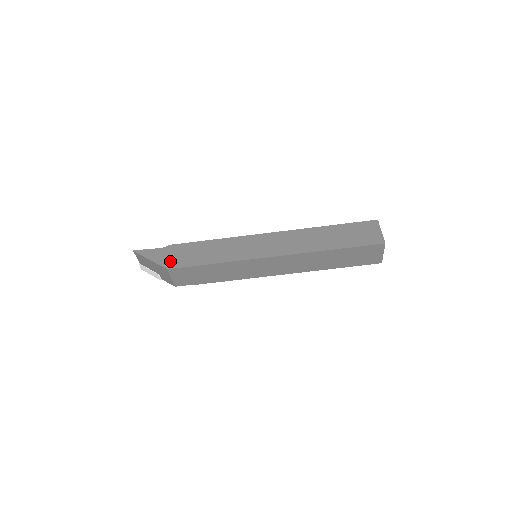
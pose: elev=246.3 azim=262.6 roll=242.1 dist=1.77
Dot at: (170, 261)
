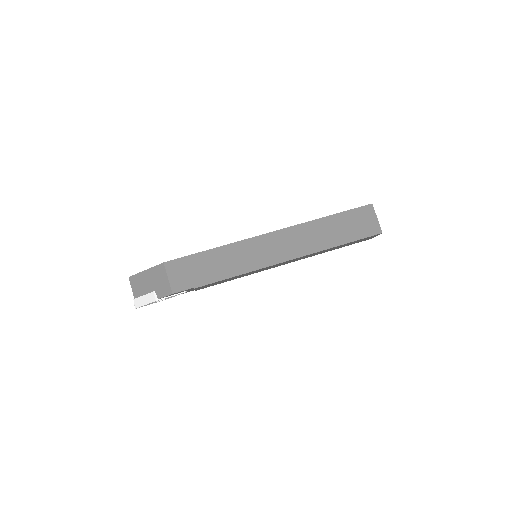
Dot at: occluded
